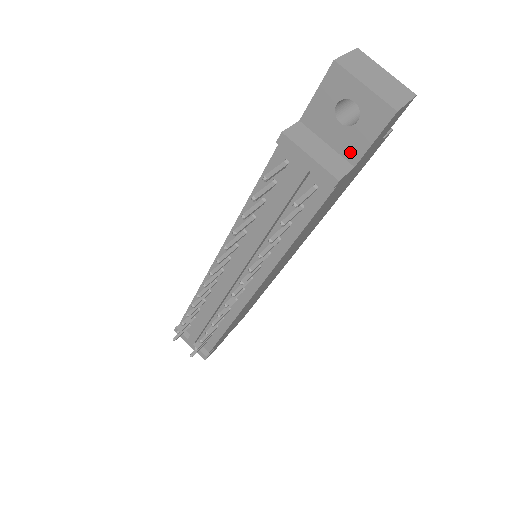
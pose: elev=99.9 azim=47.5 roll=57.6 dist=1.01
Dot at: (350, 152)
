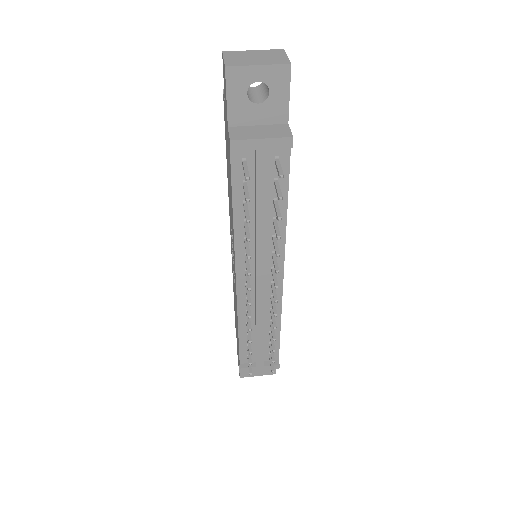
Dot at: (278, 117)
